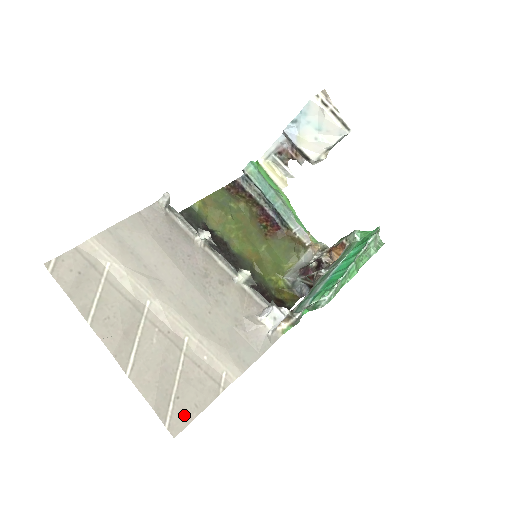
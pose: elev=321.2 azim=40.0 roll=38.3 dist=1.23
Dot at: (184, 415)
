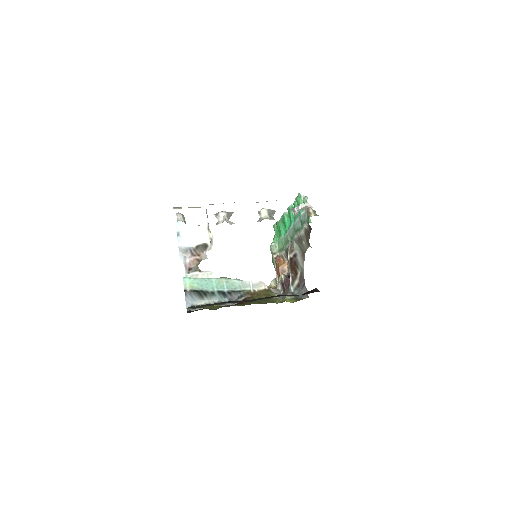
Dot at: occluded
